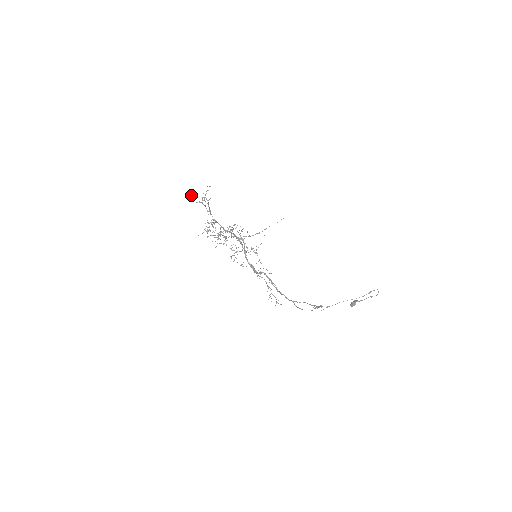
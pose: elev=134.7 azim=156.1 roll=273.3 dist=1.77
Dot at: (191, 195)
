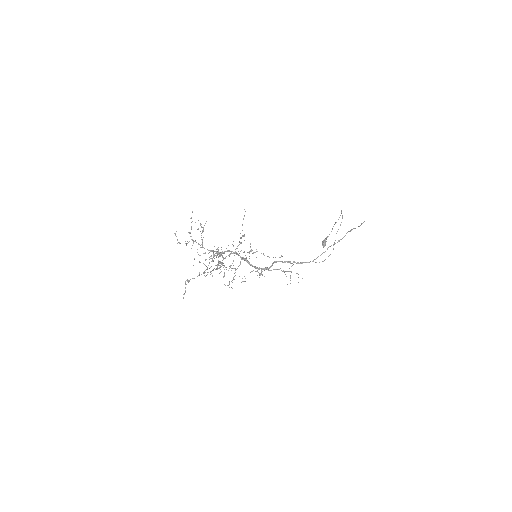
Dot at: occluded
